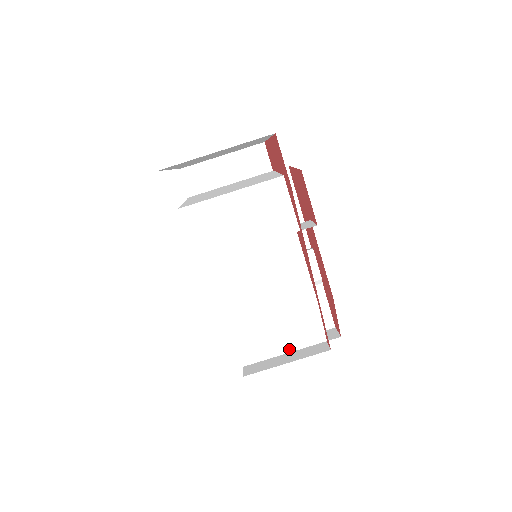
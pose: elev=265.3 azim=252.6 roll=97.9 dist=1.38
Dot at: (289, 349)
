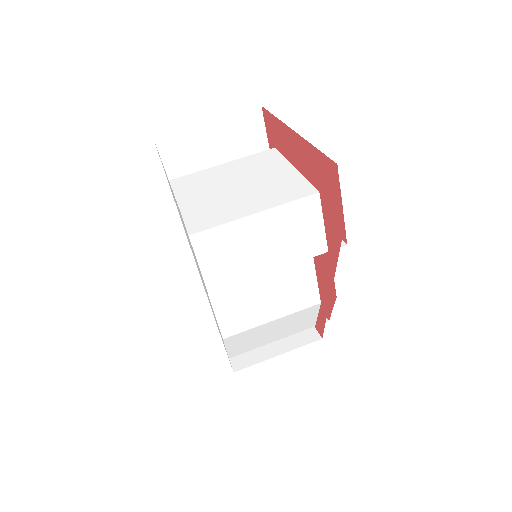
Dot at: (278, 338)
